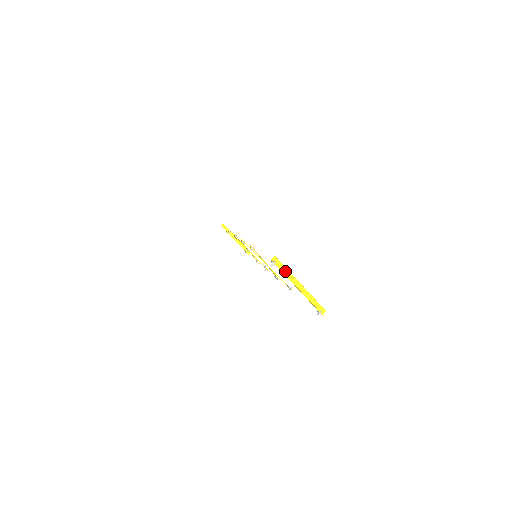
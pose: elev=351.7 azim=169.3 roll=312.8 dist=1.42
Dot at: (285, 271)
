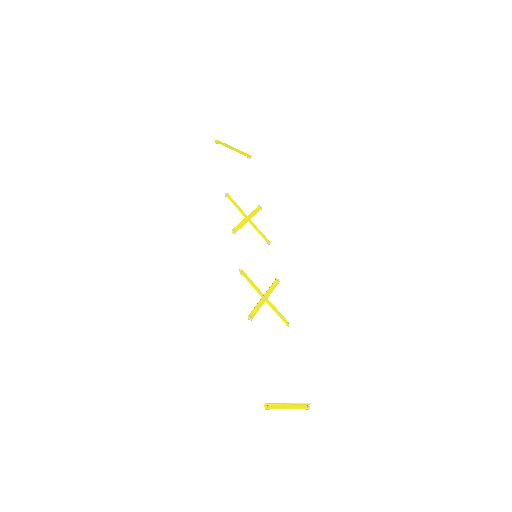
Dot at: (277, 404)
